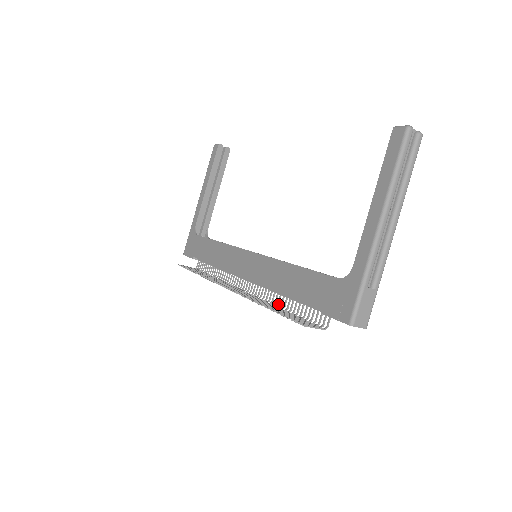
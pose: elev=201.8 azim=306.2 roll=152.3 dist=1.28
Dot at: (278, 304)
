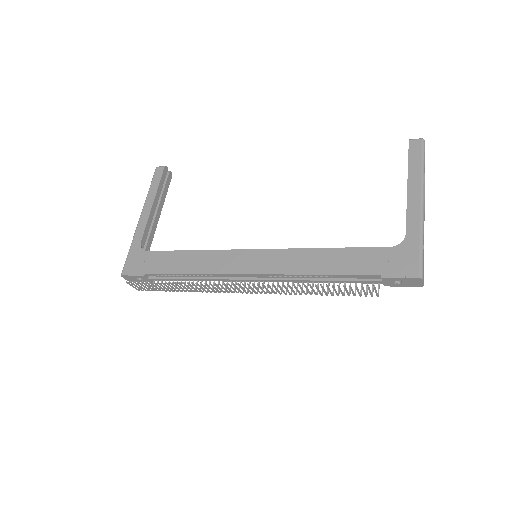
Dot at: occluded
